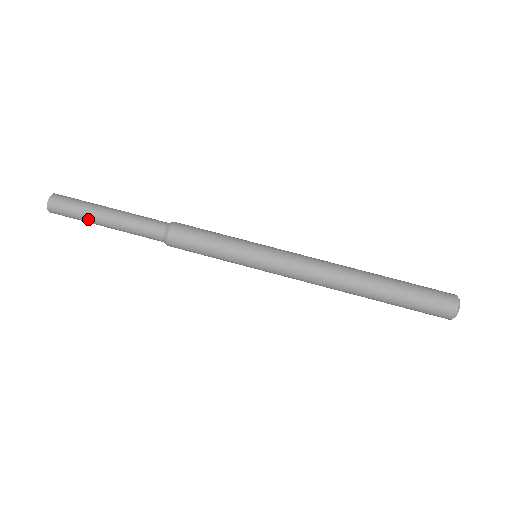
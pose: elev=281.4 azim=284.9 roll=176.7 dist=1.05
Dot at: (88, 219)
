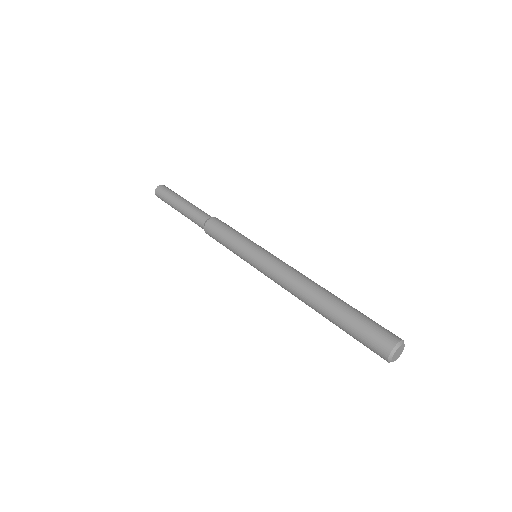
Dot at: (172, 206)
